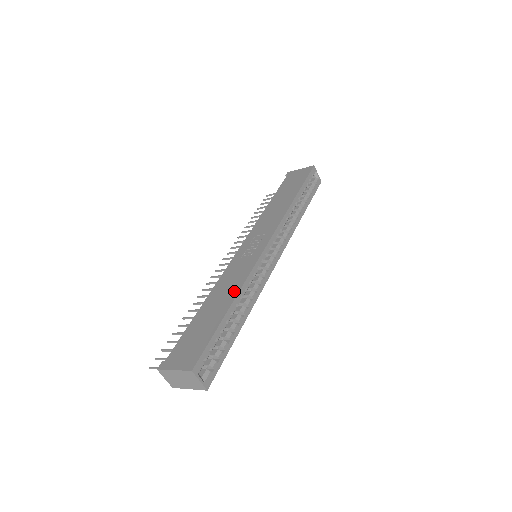
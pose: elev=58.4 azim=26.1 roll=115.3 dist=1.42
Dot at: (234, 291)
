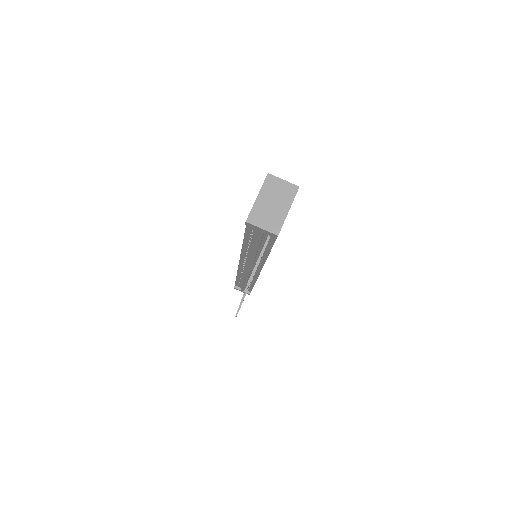
Dot at: occluded
